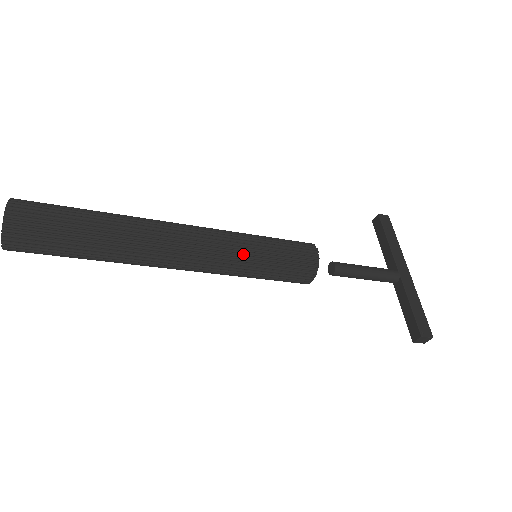
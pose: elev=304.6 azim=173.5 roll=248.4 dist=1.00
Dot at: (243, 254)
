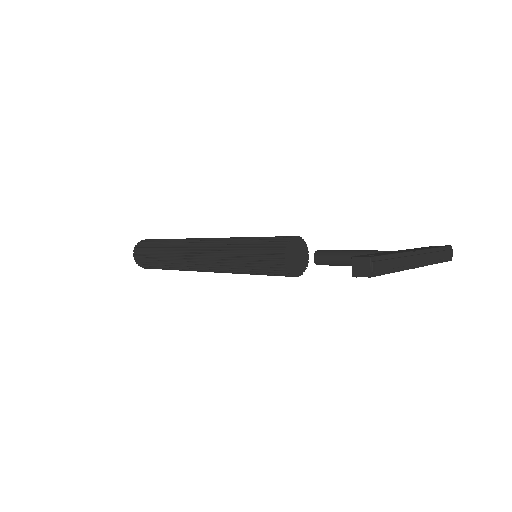
Dot at: (235, 242)
